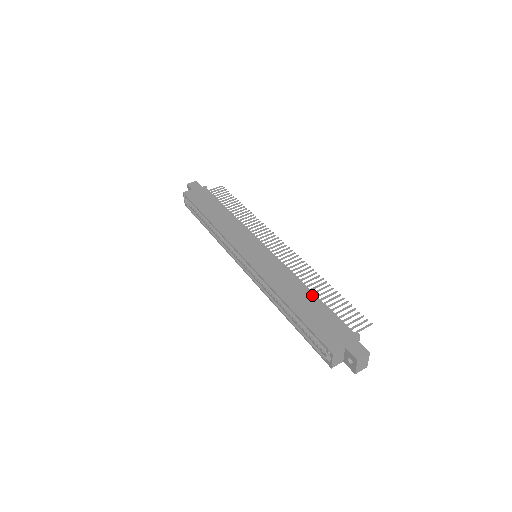
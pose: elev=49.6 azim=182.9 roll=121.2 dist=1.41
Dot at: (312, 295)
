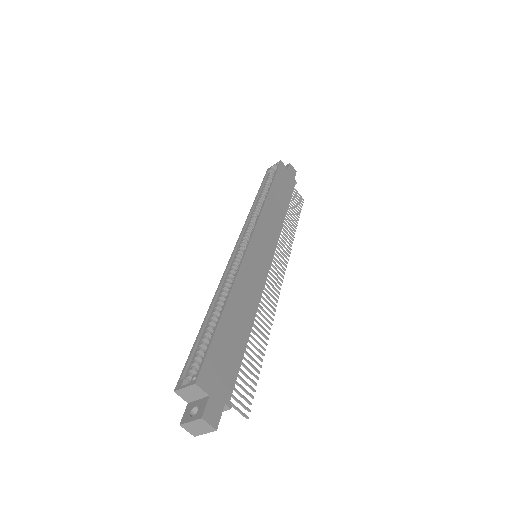
Dot at: (248, 332)
